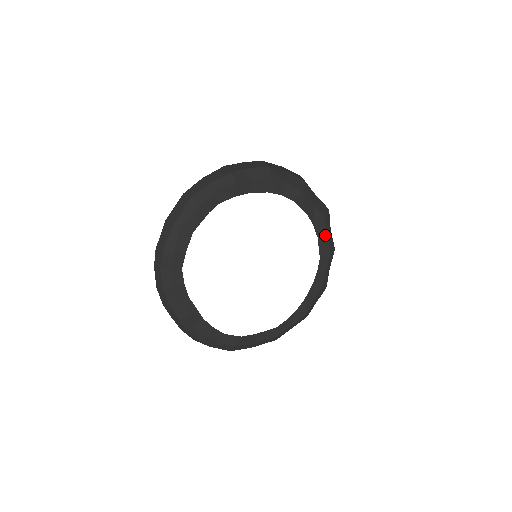
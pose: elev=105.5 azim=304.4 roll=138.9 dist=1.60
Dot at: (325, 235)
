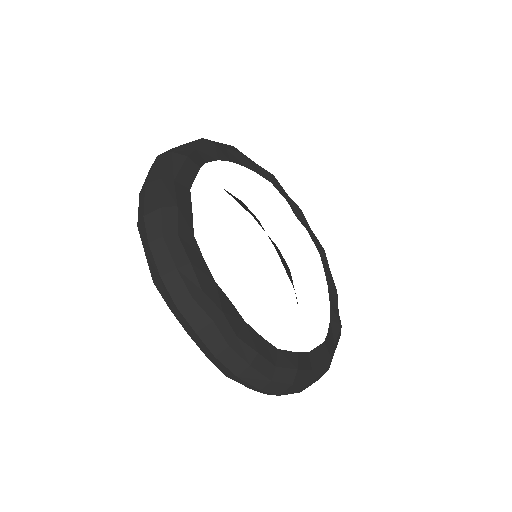
Dot at: (310, 230)
